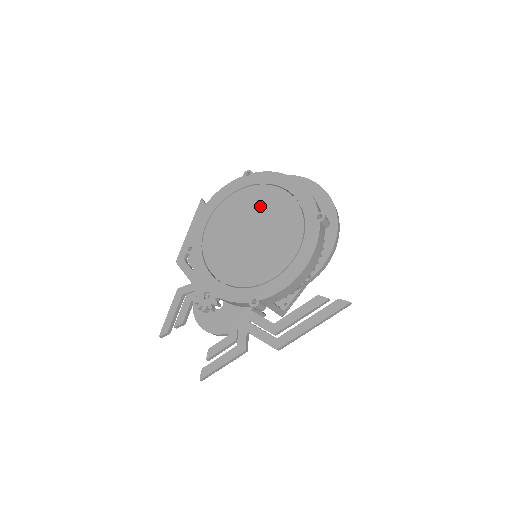
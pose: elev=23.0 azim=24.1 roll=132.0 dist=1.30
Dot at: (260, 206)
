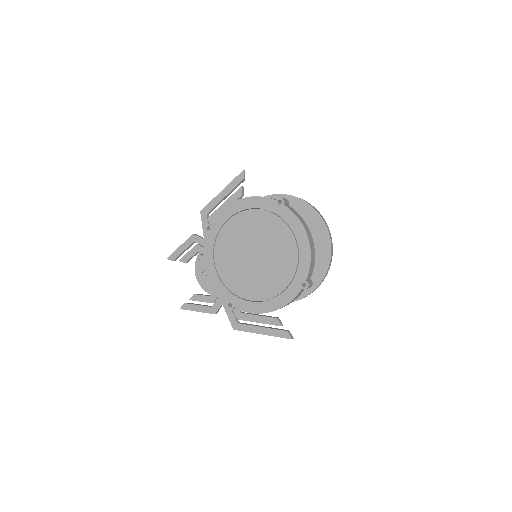
Dot at: (272, 239)
